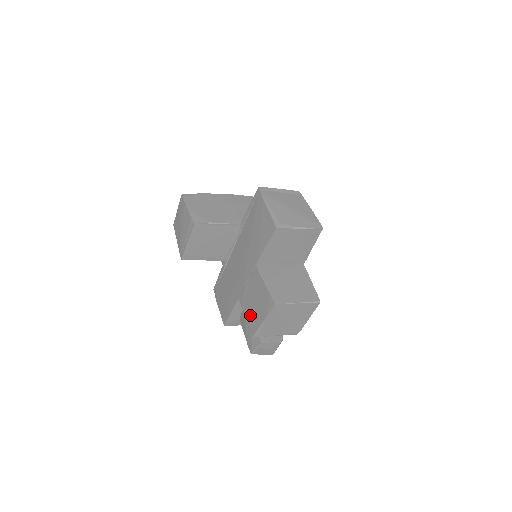
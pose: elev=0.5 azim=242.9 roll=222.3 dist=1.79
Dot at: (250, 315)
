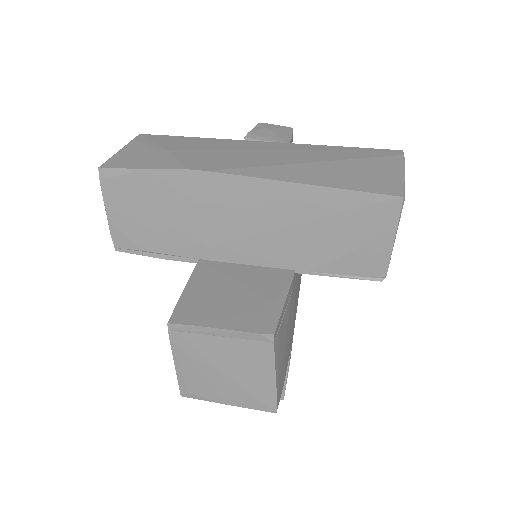
Dot at: occluded
